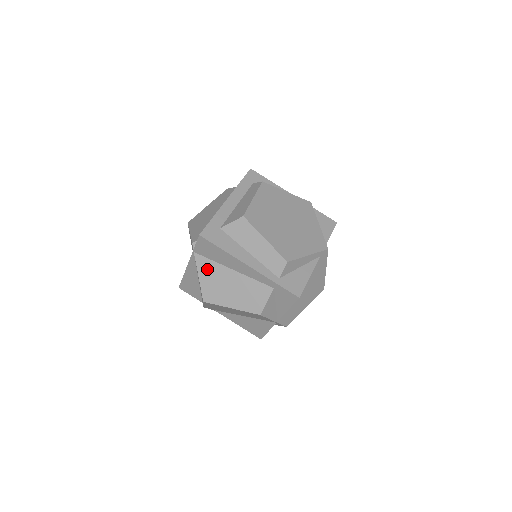
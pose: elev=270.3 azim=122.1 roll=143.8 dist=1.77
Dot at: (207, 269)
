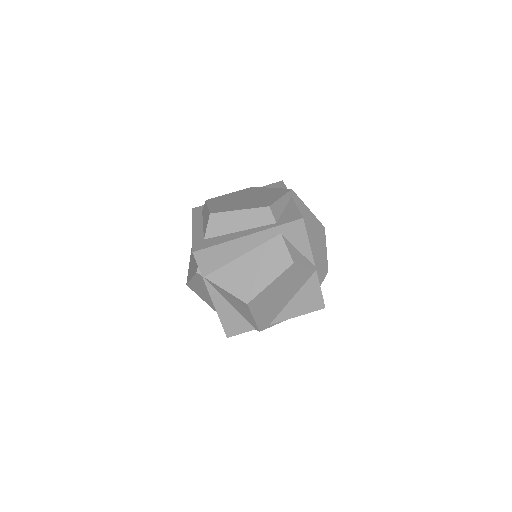
Dot at: (225, 277)
